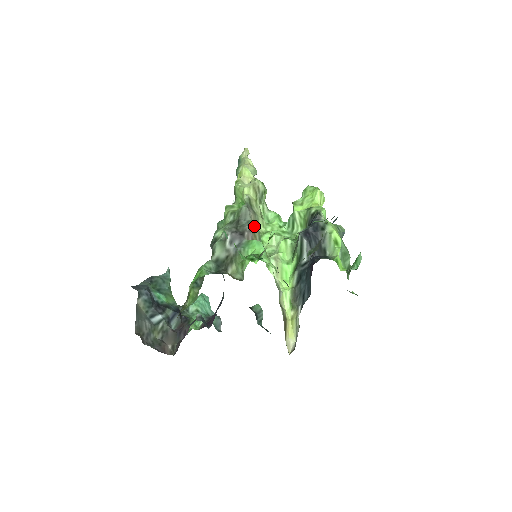
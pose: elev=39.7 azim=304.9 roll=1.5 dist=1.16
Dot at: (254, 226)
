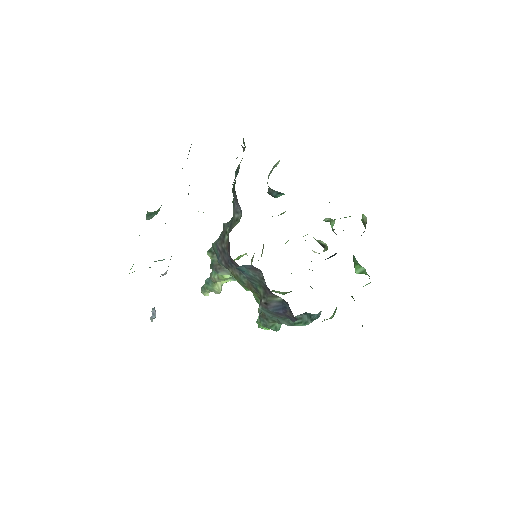
Dot at: (263, 248)
